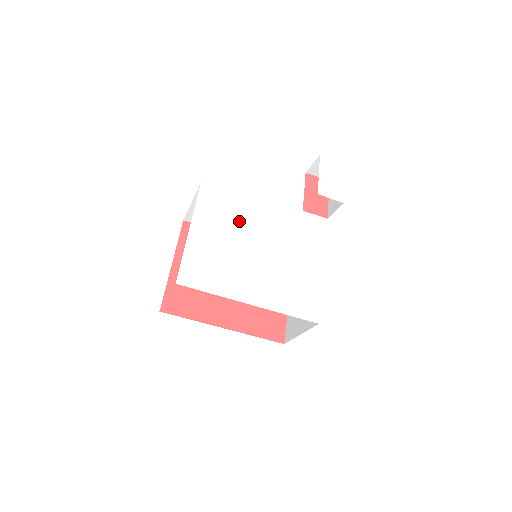
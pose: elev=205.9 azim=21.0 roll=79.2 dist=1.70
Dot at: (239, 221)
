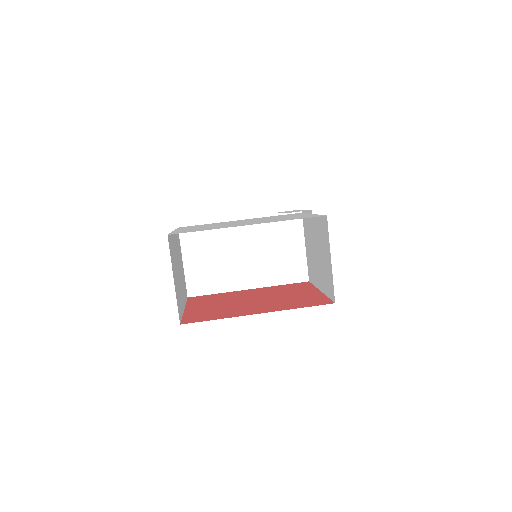
Dot at: occluded
